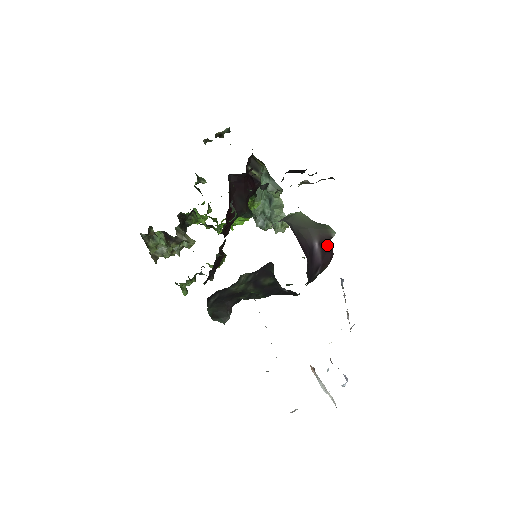
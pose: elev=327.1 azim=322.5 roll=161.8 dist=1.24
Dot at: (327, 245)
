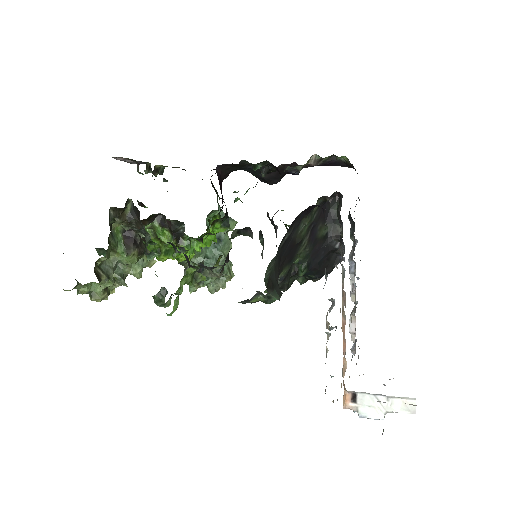
Dot at: occluded
